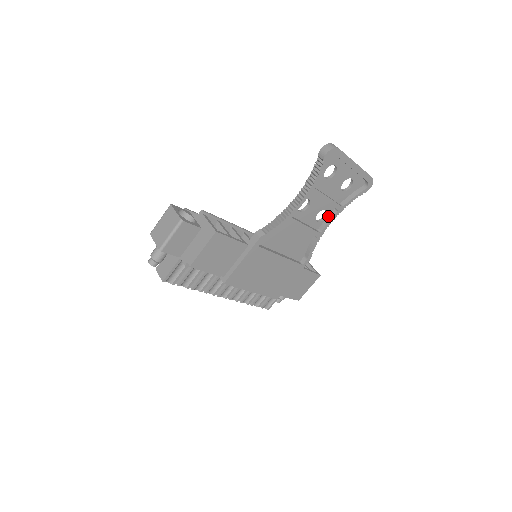
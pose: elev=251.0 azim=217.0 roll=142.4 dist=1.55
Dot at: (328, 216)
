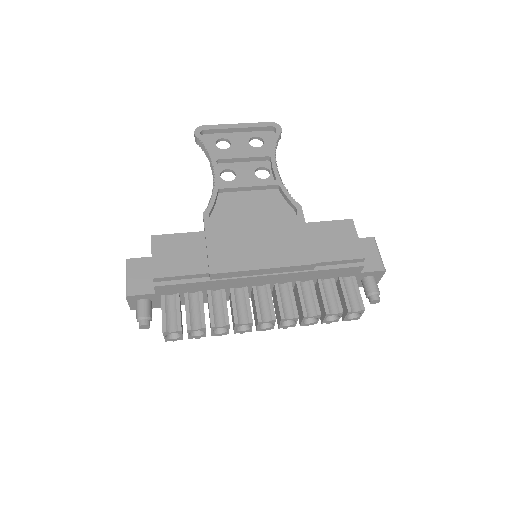
Dot at: (271, 169)
